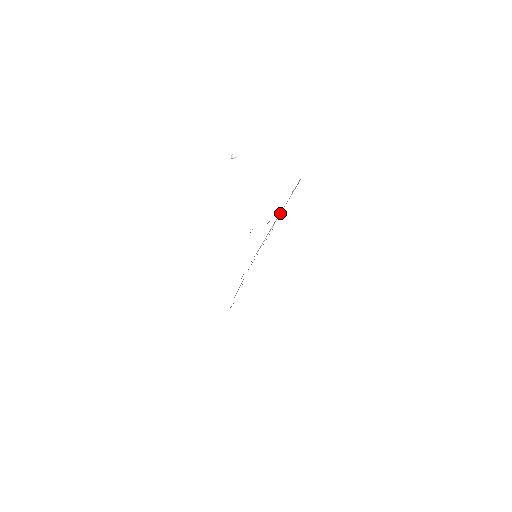
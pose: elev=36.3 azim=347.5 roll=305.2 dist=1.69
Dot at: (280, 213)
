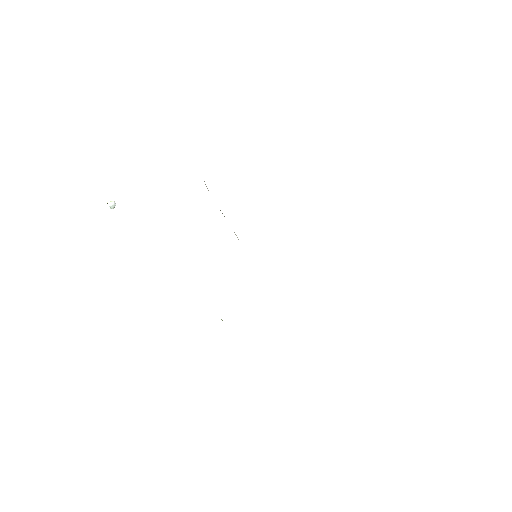
Dot at: occluded
